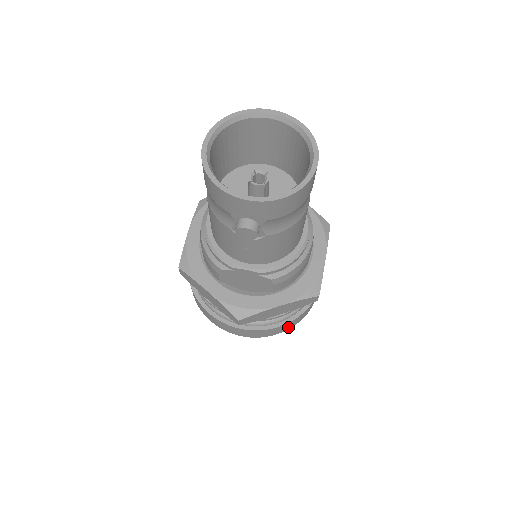
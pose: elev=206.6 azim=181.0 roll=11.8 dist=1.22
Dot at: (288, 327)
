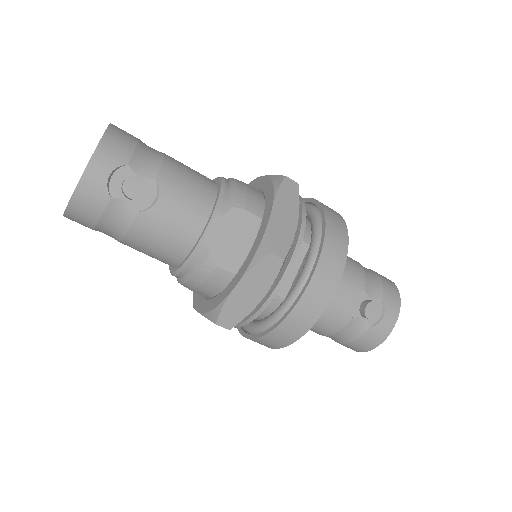
Dot at: (341, 232)
